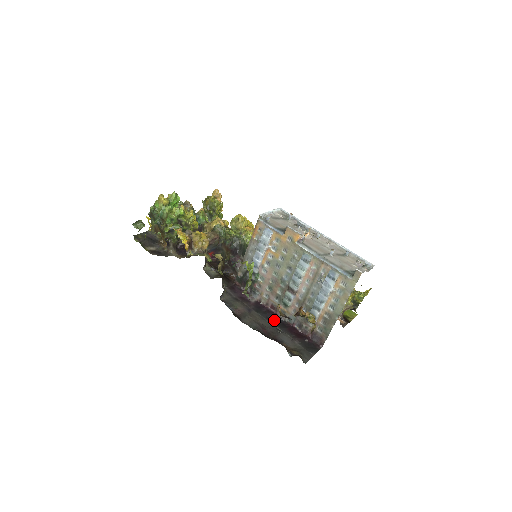
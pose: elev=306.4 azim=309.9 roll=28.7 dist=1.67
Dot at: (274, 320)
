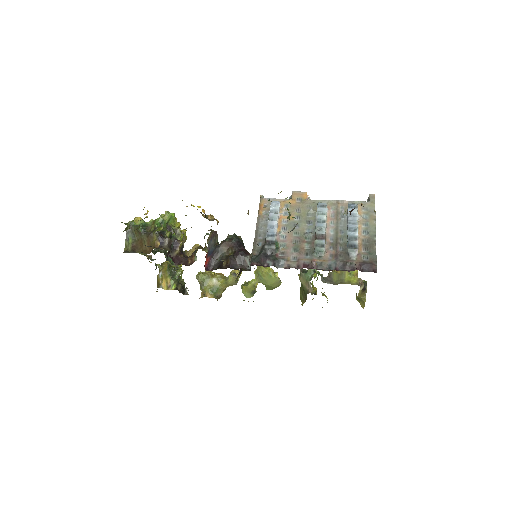
Dot at: occluded
